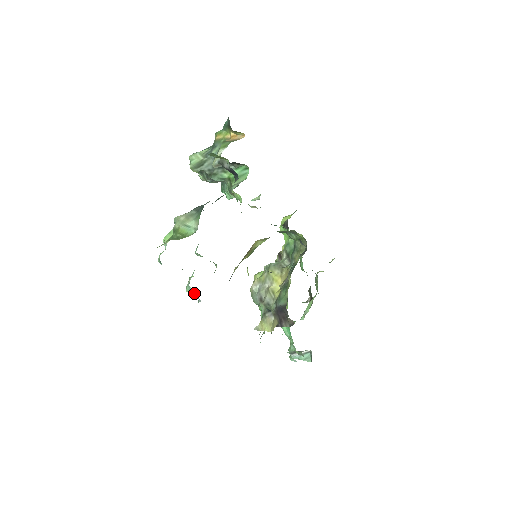
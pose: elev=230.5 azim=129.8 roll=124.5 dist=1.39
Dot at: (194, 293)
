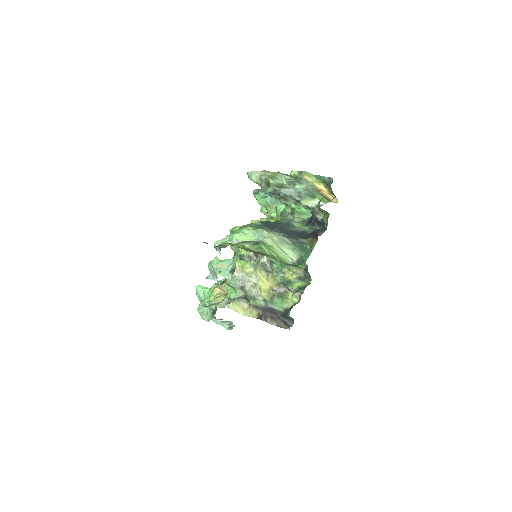
Dot at: (213, 272)
